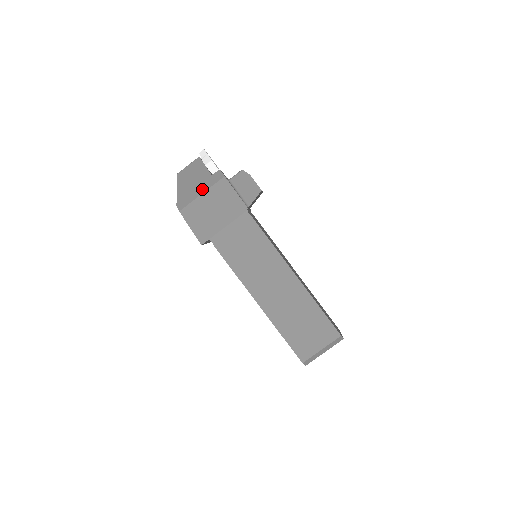
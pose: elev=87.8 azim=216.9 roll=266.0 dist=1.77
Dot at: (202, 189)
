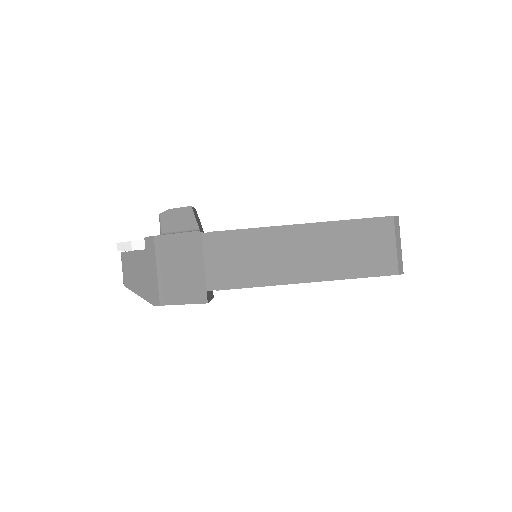
Dot at: (152, 268)
